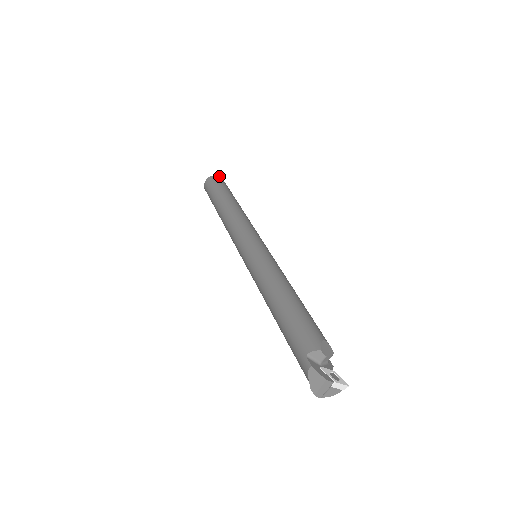
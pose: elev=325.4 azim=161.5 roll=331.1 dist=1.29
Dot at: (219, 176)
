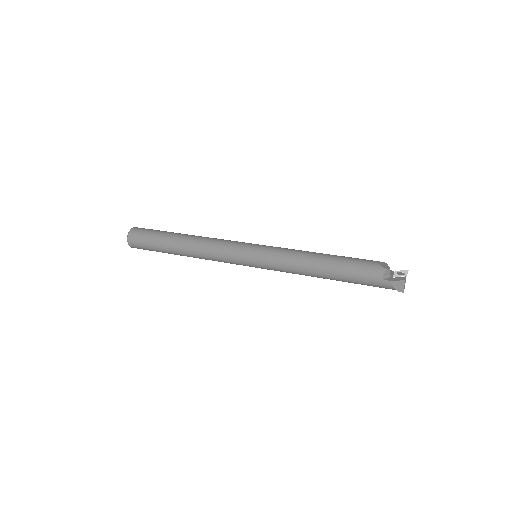
Dot at: (133, 228)
